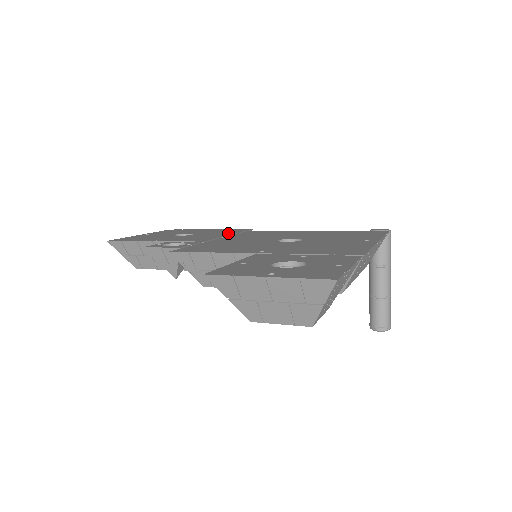
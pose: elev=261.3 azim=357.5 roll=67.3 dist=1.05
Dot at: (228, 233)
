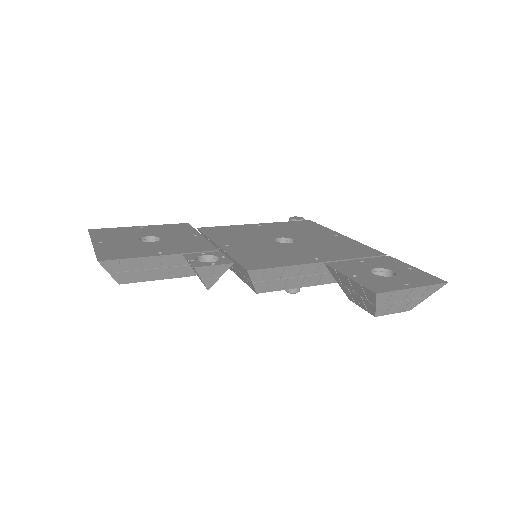
Dot at: (192, 233)
